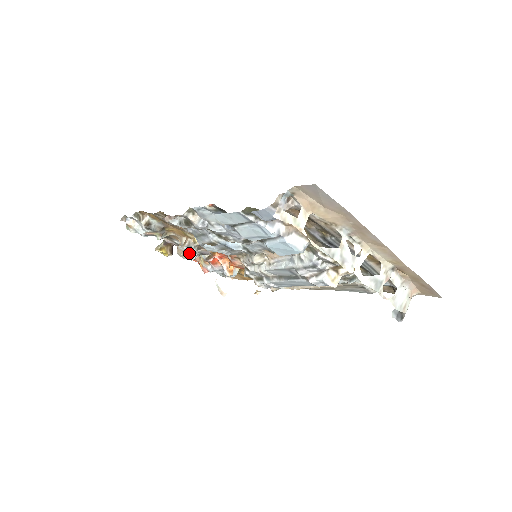
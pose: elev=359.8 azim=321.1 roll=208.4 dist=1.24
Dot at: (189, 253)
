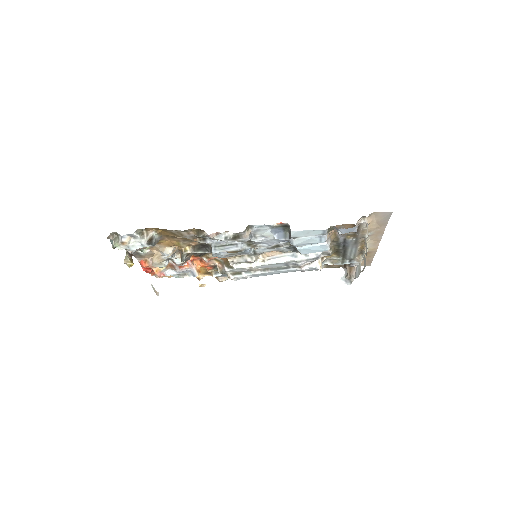
Dot at: (166, 261)
